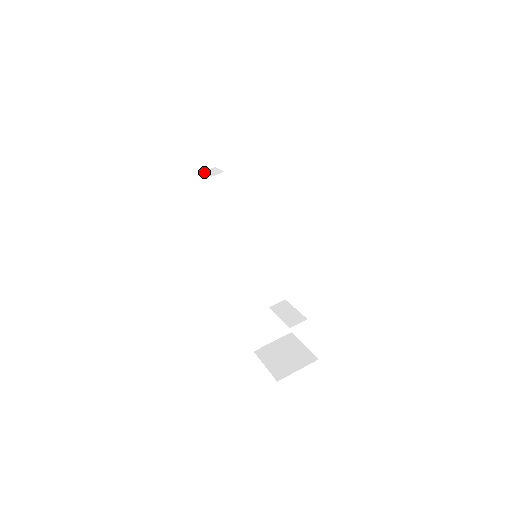
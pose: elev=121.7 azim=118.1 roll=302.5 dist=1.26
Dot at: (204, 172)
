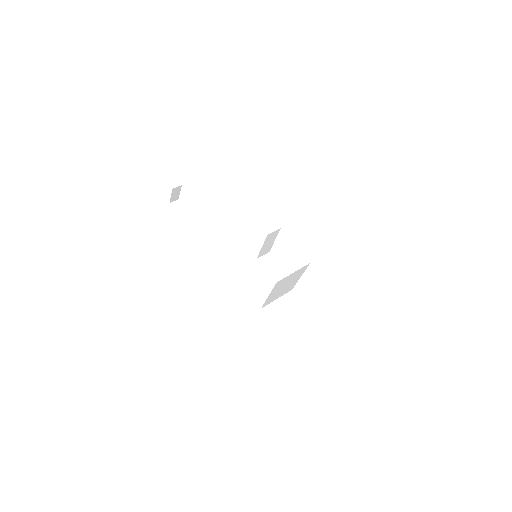
Dot at: (207, 250)
